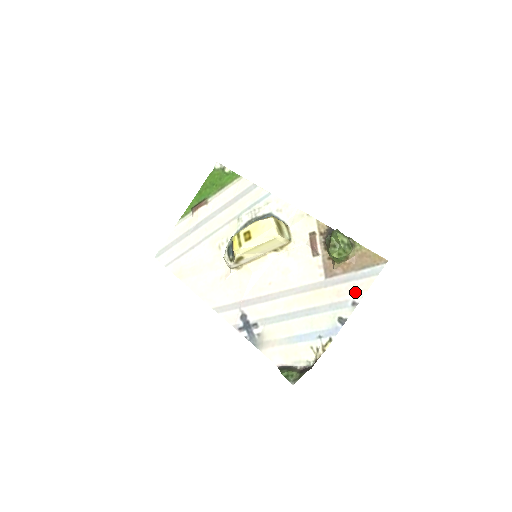
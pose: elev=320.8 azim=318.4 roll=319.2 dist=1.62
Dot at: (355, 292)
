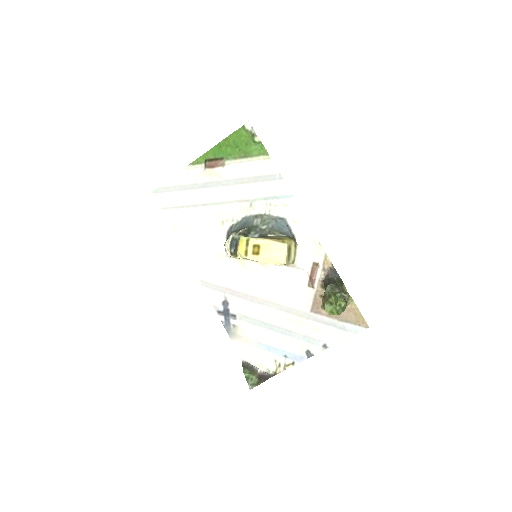
Dot at: (330, 337)
